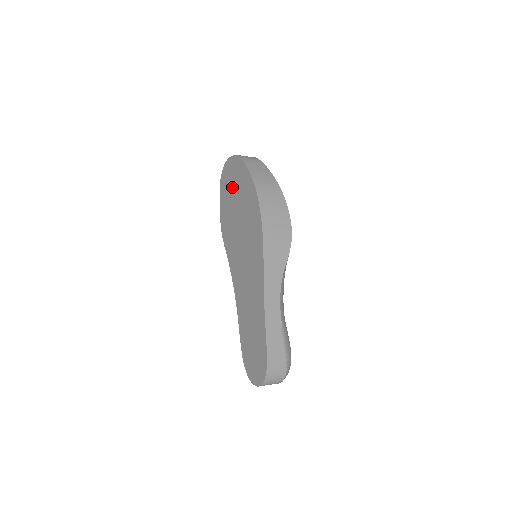
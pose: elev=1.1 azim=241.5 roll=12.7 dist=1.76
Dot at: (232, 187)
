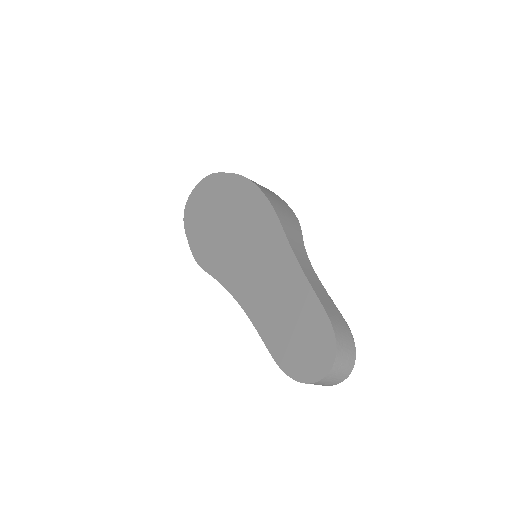
Dot at: (205, 207)
